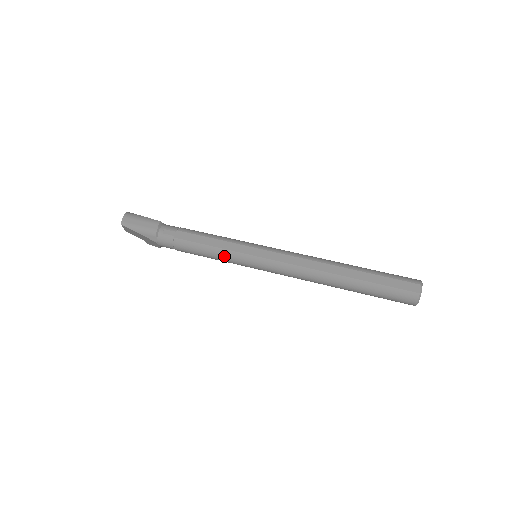
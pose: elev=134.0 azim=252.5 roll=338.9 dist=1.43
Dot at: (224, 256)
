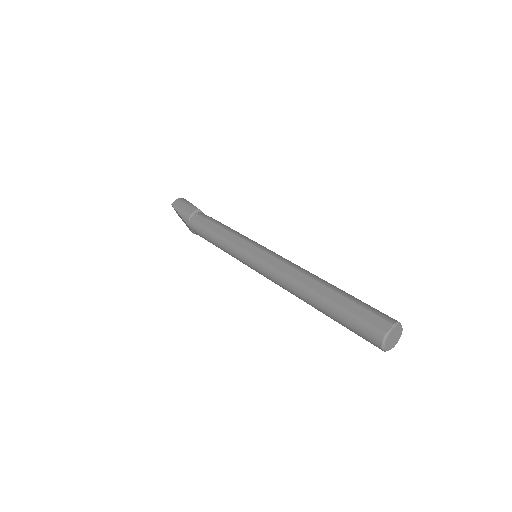
Dot at: (228, 247)
